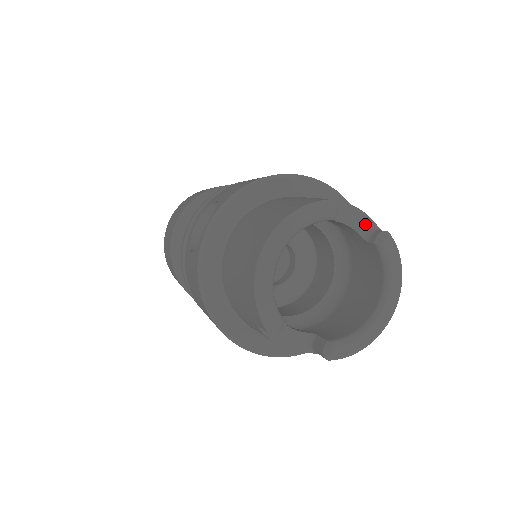
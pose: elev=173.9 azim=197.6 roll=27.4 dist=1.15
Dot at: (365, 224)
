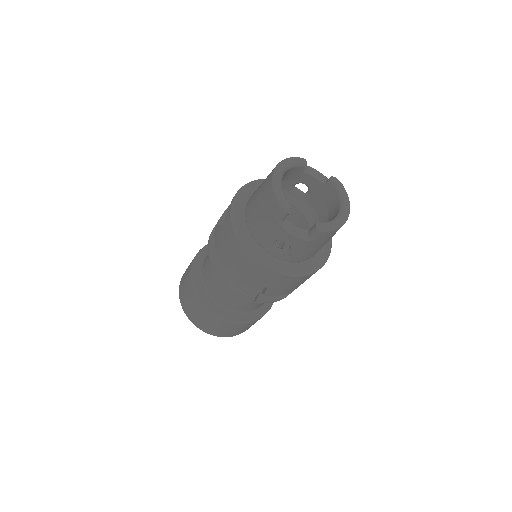
Dot at: (322, 178)
